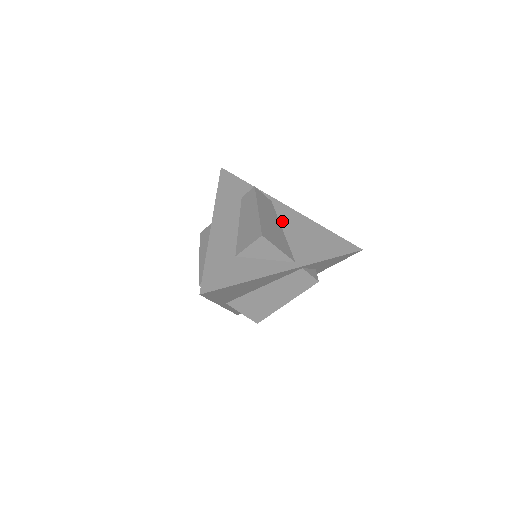
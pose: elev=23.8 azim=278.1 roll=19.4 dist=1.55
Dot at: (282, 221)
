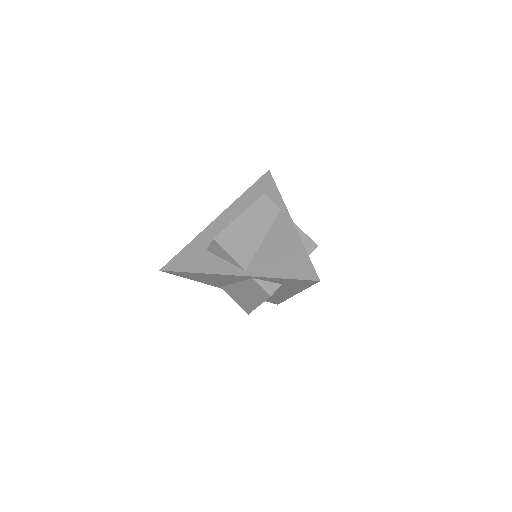
Dot at: (271, 231)
